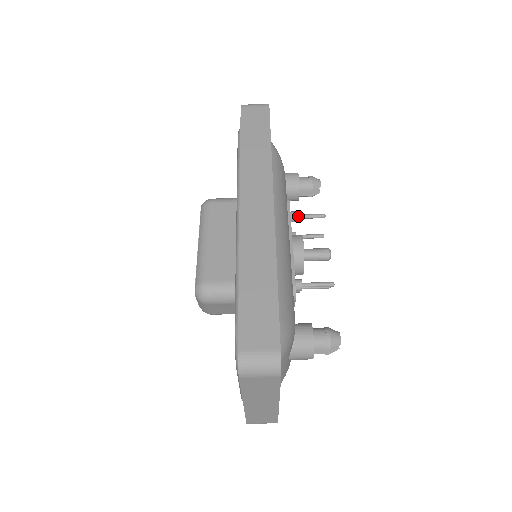
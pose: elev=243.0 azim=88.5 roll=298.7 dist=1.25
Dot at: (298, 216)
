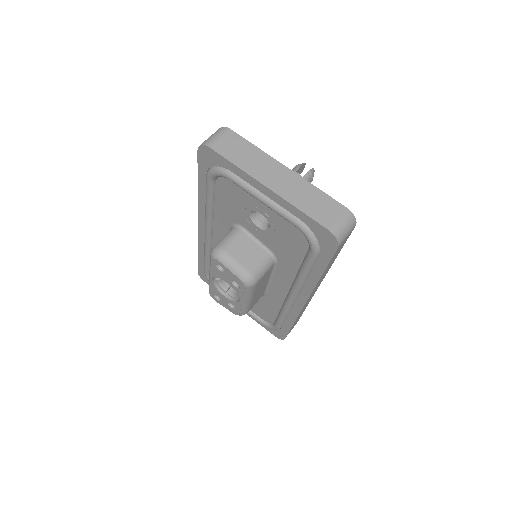
Dot at: occluded
